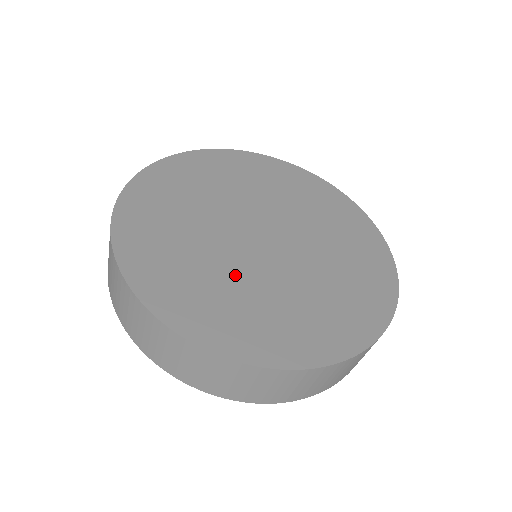
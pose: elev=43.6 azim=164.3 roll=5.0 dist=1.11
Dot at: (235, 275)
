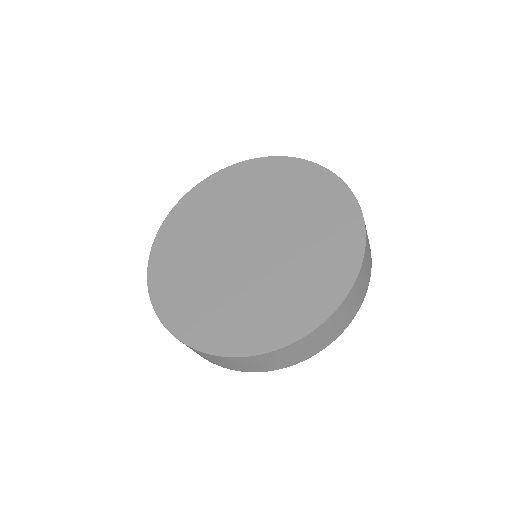
Dot at: (204, 264)
